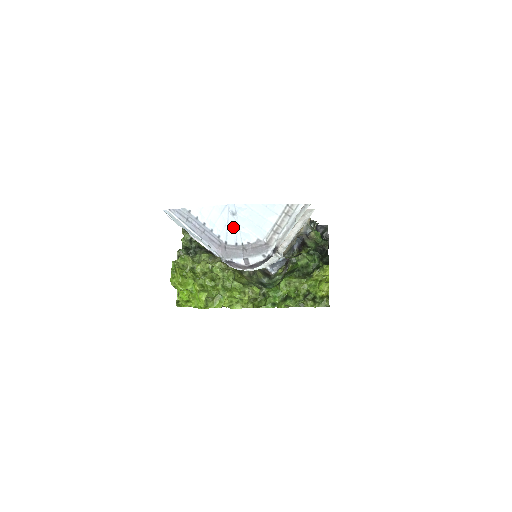
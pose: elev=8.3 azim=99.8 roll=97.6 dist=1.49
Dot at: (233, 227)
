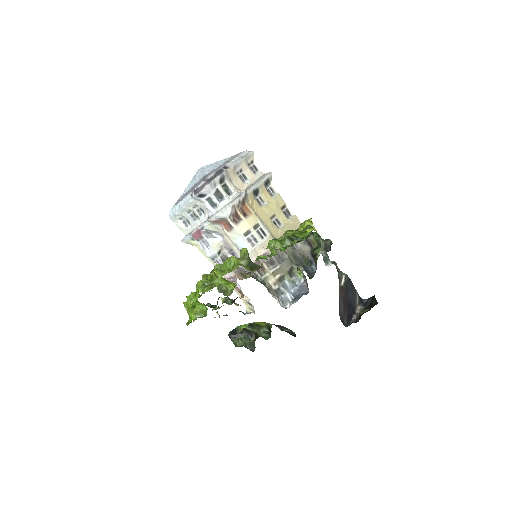
Dot at: (199, 175)
